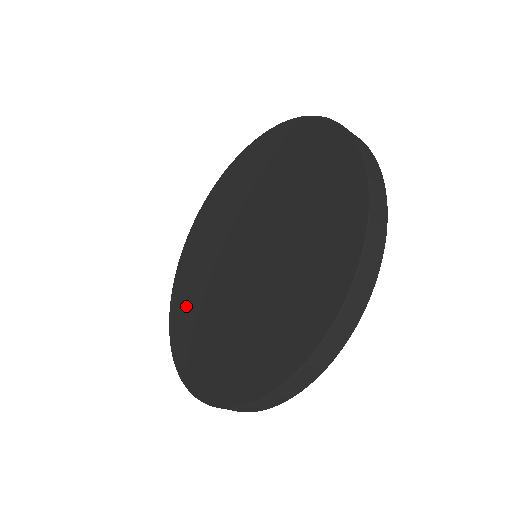
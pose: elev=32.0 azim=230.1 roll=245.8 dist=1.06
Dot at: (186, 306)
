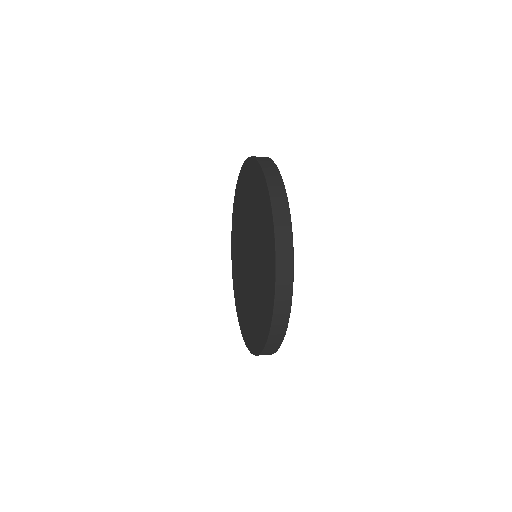
Dot at: (237, 209)
